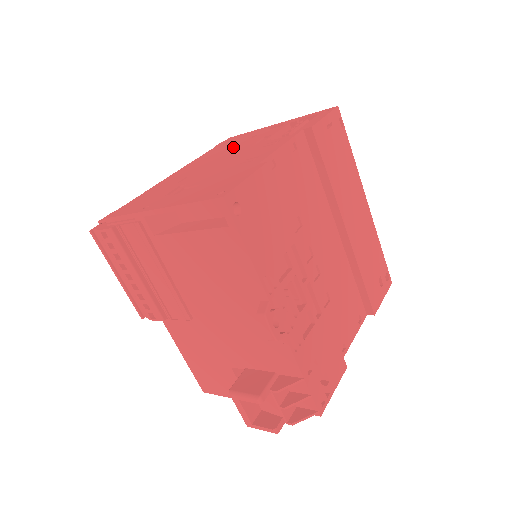
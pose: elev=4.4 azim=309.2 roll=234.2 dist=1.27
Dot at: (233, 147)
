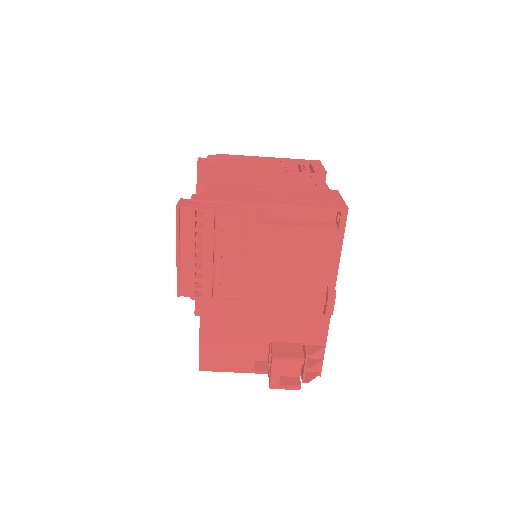
Dot at: (252, 166)
